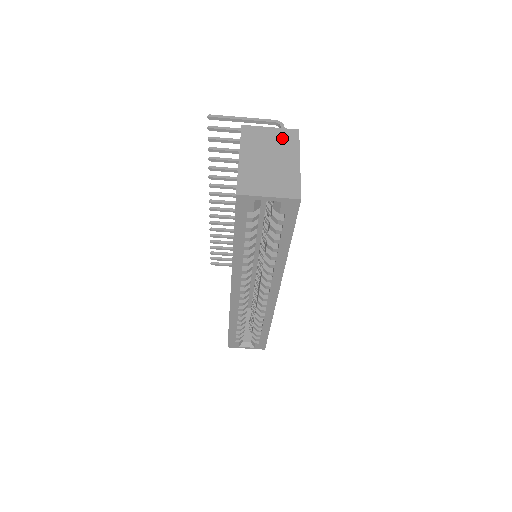
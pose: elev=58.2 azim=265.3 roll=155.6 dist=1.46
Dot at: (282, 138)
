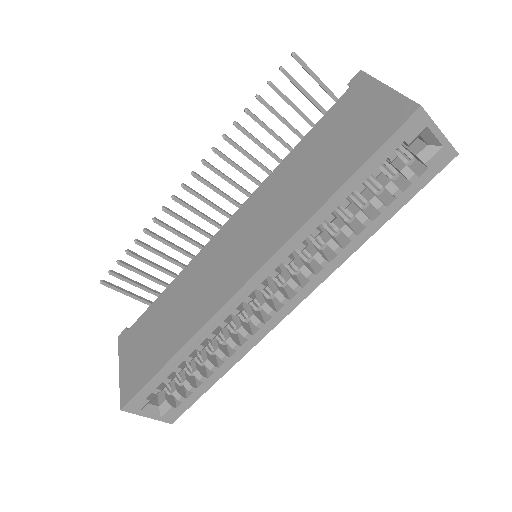
Dot at: occluded
